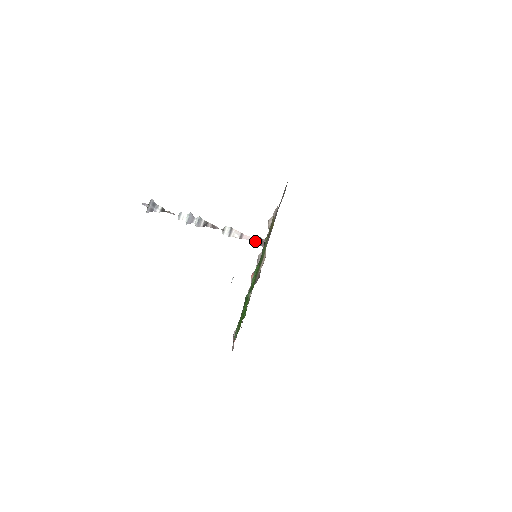
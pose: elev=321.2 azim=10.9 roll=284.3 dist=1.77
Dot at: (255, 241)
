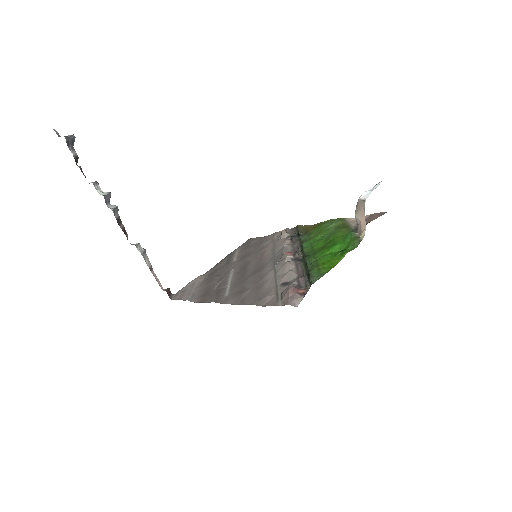
Dot at: (161, 287)
